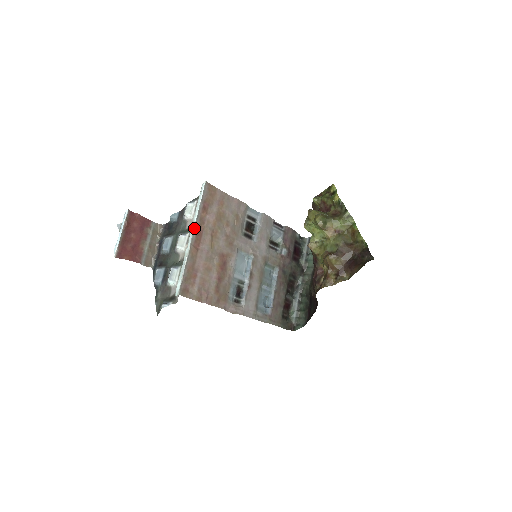
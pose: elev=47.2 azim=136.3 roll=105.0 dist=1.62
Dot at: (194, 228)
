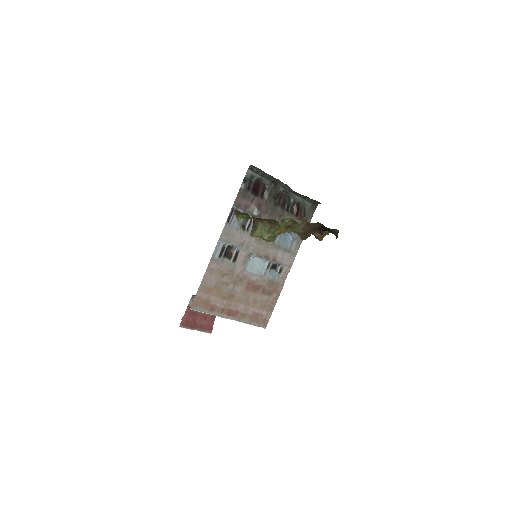
Dot at: (225, 318)
